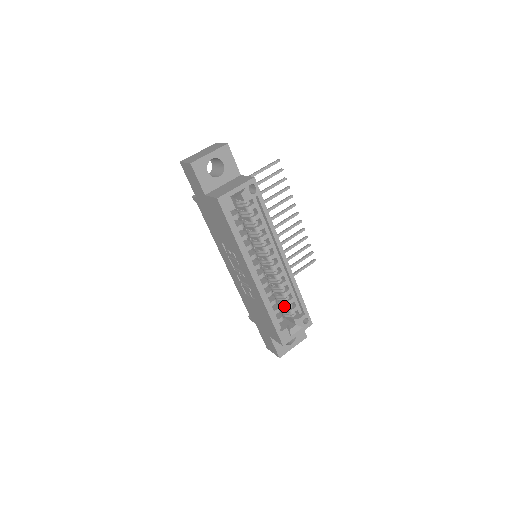
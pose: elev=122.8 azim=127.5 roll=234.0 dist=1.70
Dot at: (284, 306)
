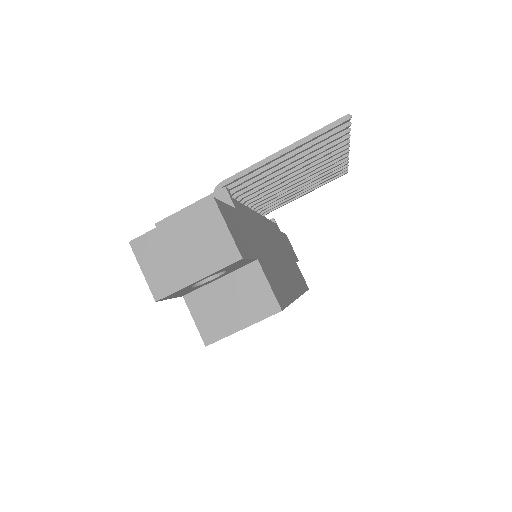
Dot at: occluded
